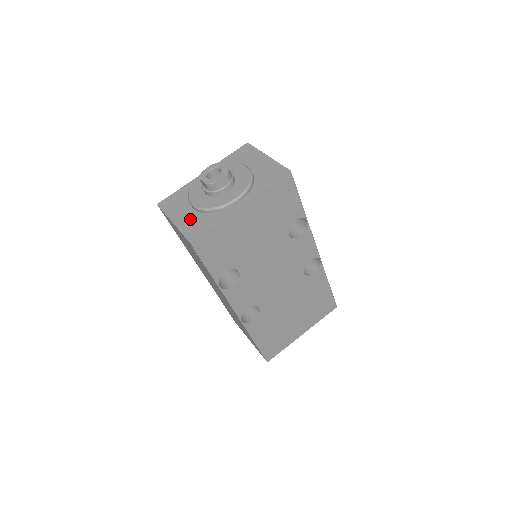
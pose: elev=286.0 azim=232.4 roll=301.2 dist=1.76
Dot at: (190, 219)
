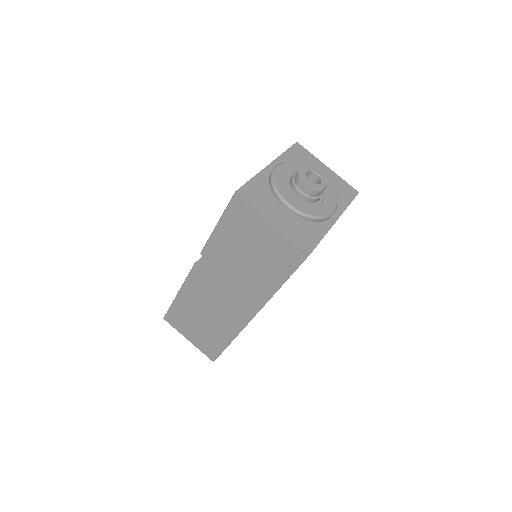
Dot at: (292, 223)
